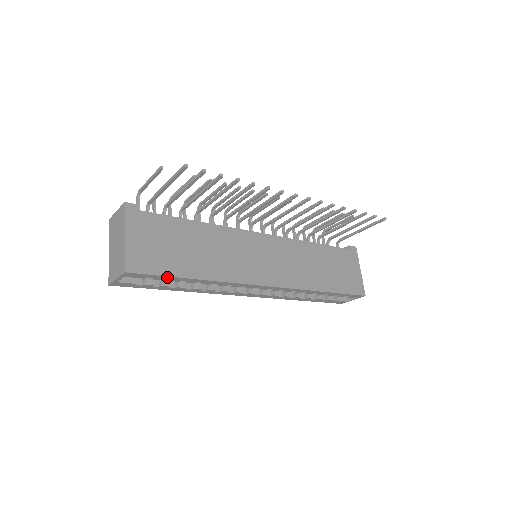
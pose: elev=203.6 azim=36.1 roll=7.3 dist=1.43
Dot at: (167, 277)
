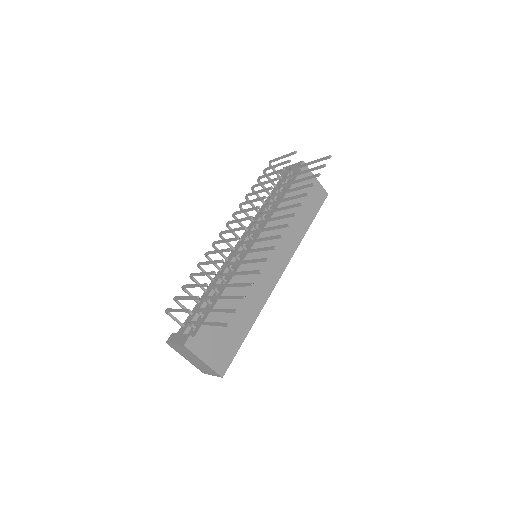
Dot at: (238, 348)
